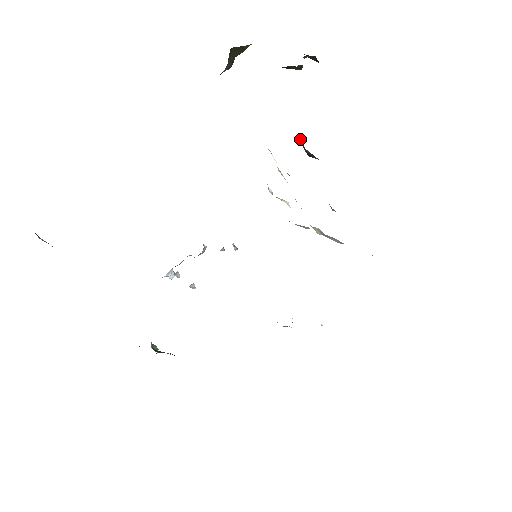
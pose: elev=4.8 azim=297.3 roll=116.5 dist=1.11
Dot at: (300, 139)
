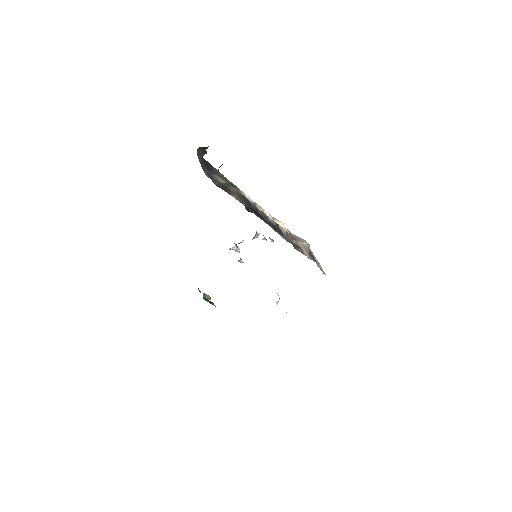
Dot at: (246, 200)
